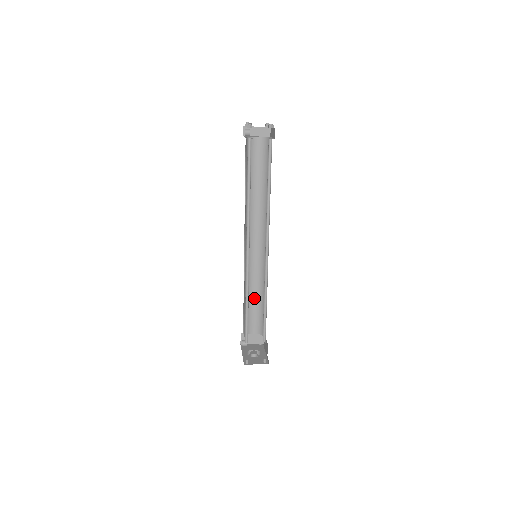
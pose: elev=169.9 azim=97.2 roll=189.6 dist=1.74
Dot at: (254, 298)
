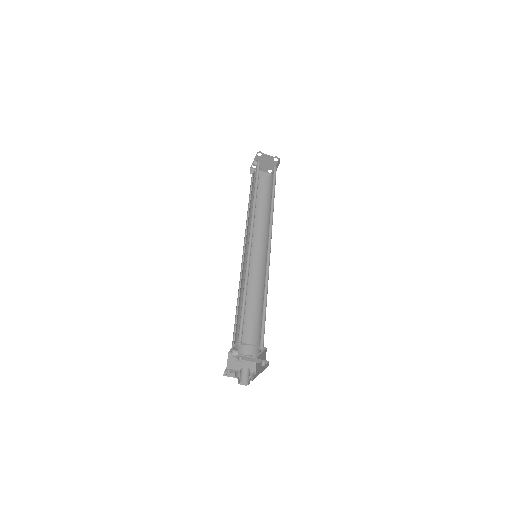
Dot at: (248, 310)
